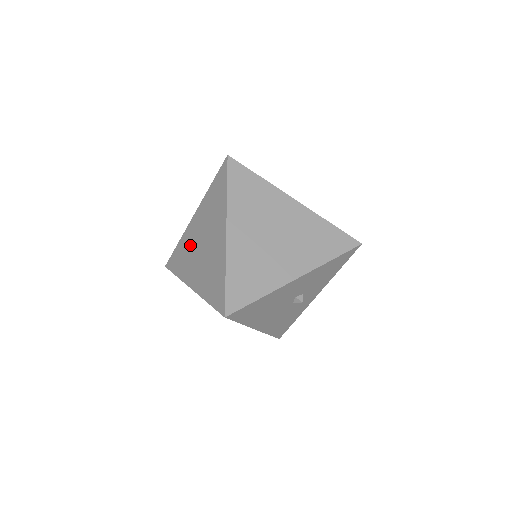
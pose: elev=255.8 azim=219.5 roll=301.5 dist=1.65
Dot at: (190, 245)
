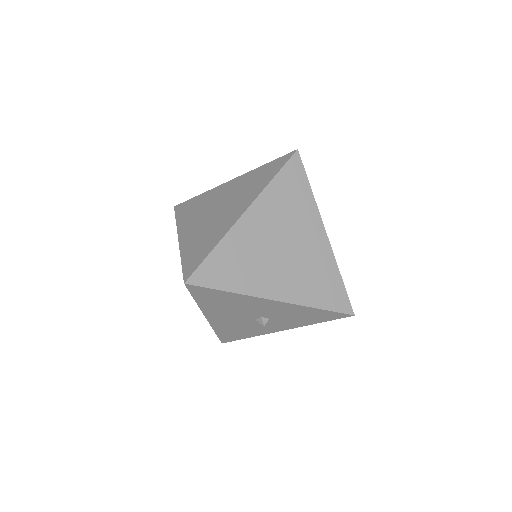
Dot at: (207, 203)
